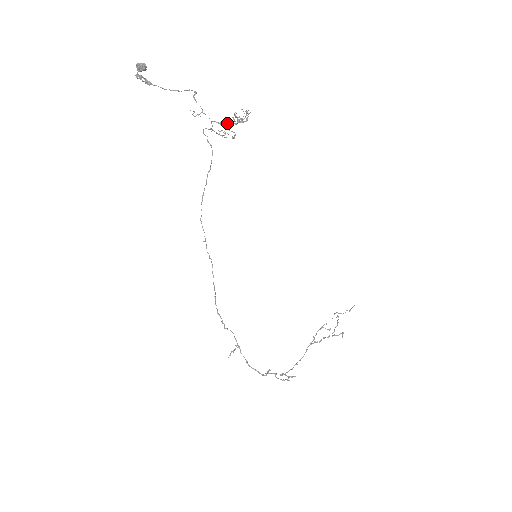
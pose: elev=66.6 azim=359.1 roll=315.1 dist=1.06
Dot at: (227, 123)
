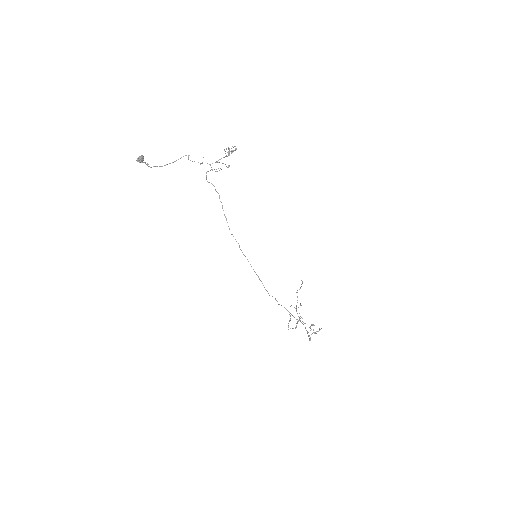
Dot at: (224, 157)
